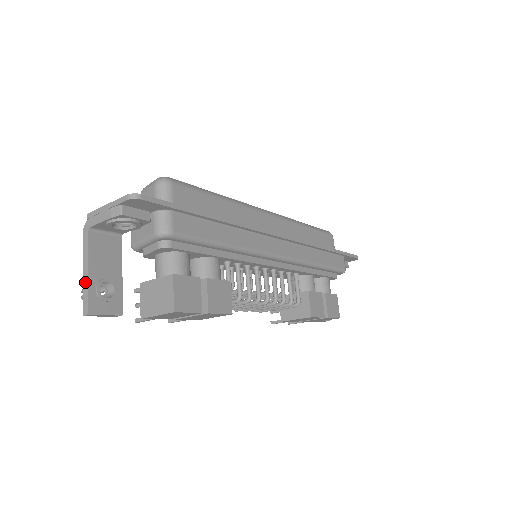
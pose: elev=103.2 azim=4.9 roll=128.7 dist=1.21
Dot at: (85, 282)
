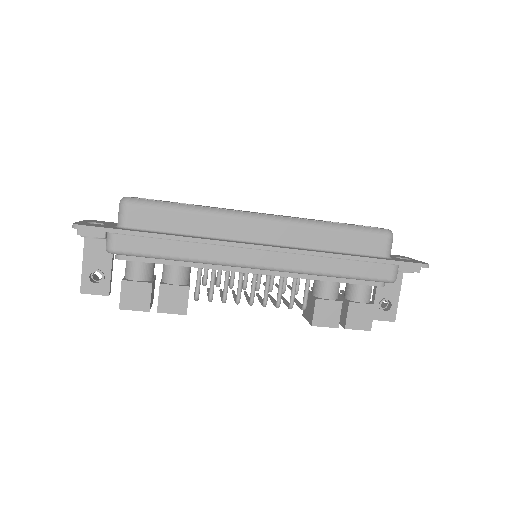
Dot at: (82, 270)
